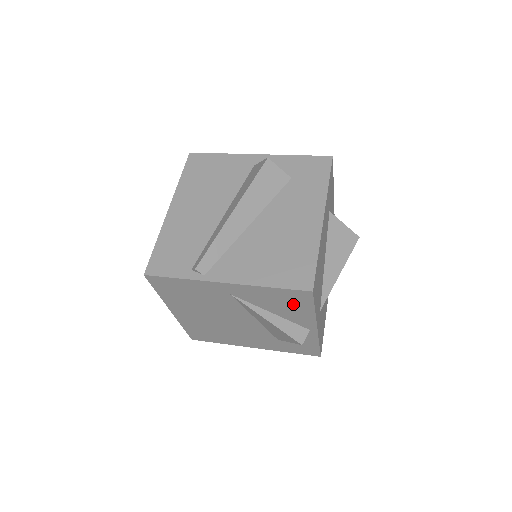
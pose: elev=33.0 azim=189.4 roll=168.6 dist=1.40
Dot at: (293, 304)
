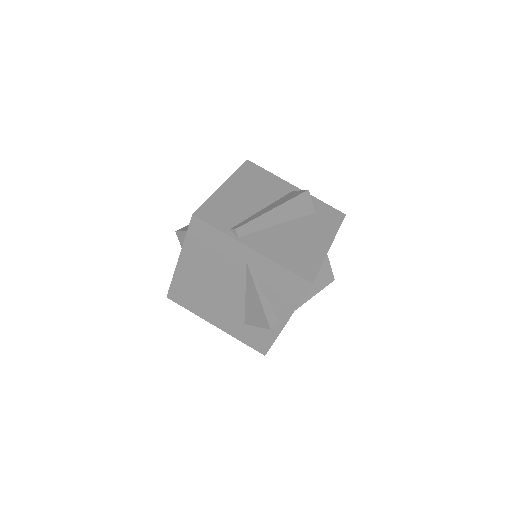
Dot at: (288, 290)
